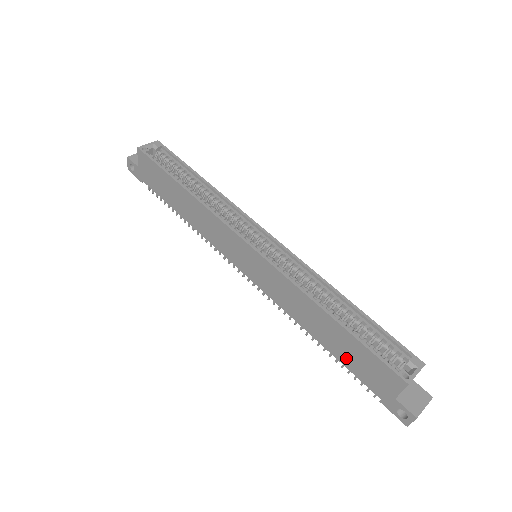
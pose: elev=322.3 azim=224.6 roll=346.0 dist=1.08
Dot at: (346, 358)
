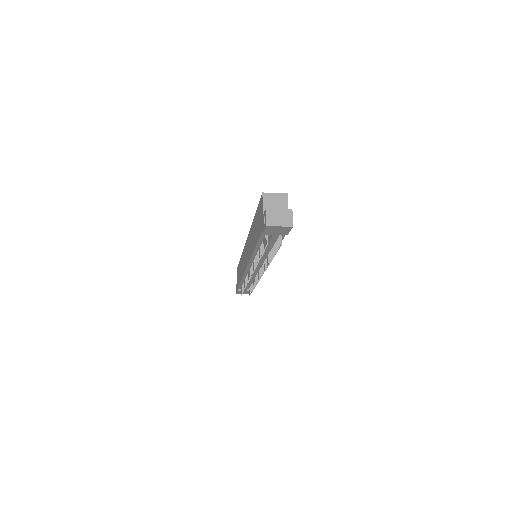
Dot at: (257, 234)
